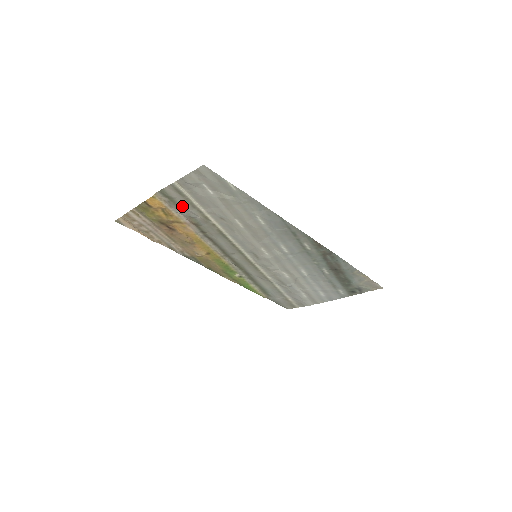
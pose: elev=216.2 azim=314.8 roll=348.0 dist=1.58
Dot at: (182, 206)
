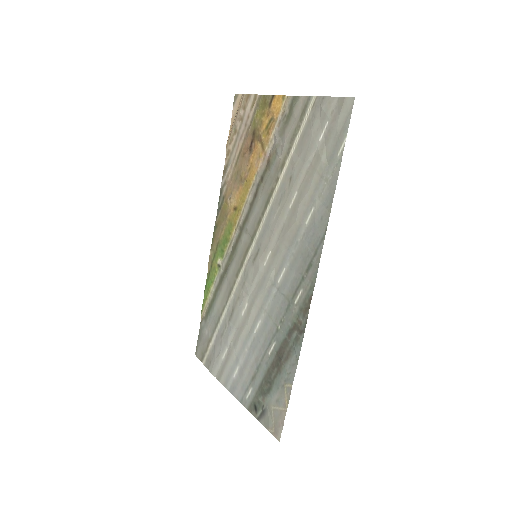
Dot at: (286, 131)
